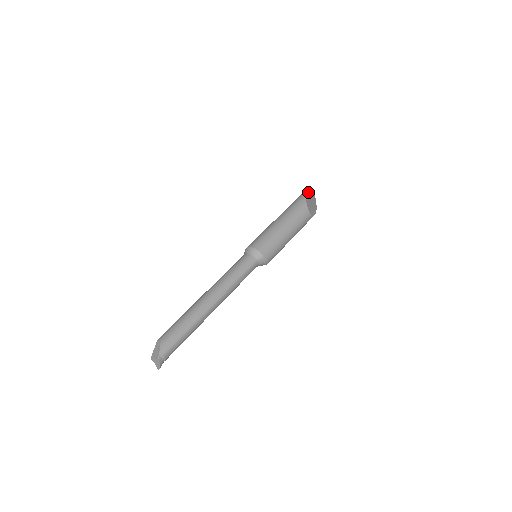
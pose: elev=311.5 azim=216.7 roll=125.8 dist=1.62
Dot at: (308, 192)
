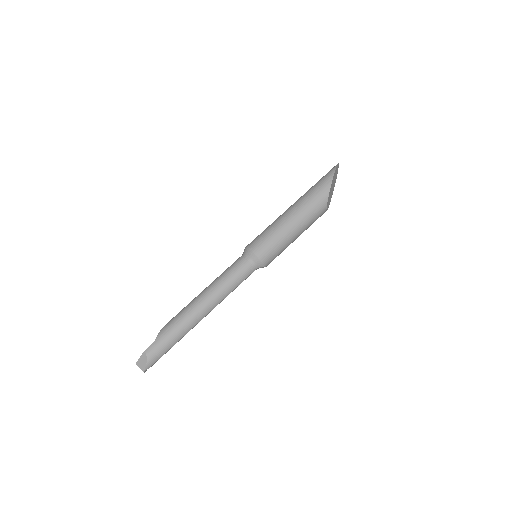
Dot at: (334, 175)
